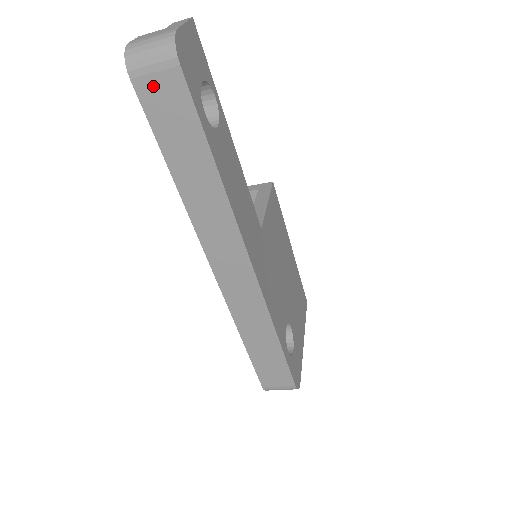
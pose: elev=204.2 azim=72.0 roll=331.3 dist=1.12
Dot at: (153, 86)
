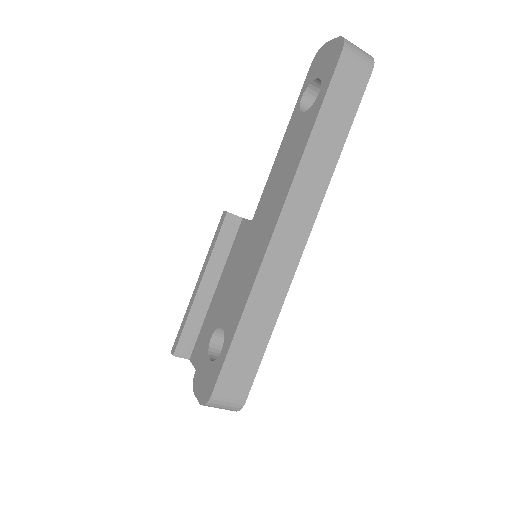
Dot at: (350, 67)
